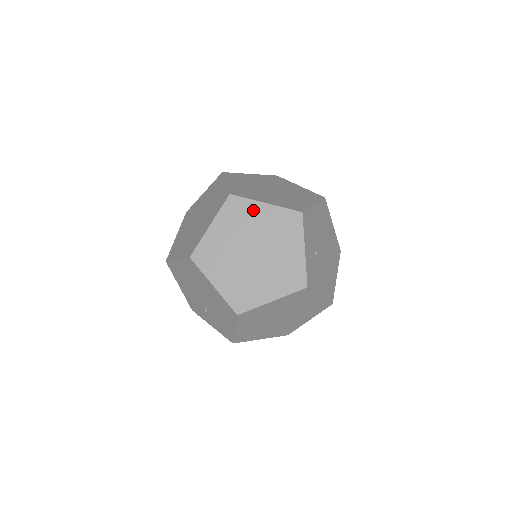
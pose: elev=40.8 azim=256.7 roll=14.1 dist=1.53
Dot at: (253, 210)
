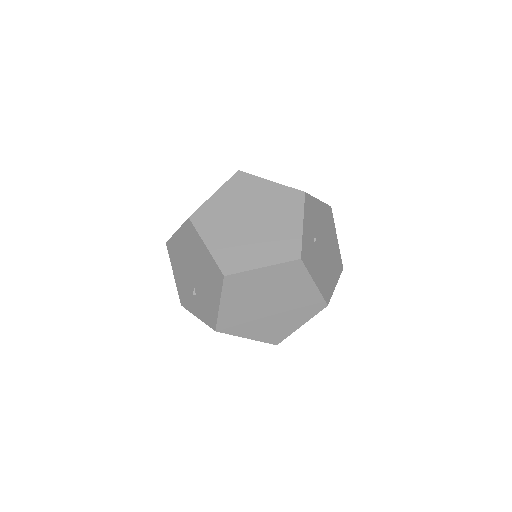
Dot at: (258, 185)
